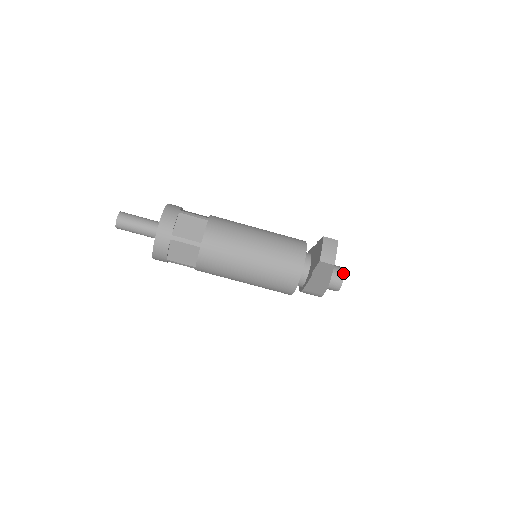
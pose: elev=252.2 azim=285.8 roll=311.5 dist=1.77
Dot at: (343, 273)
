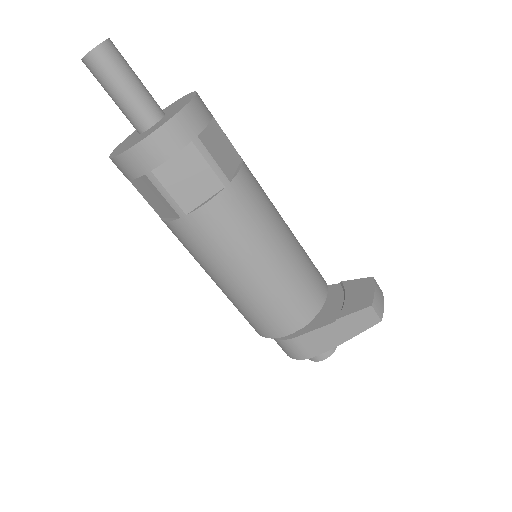
Dot at: occluded
